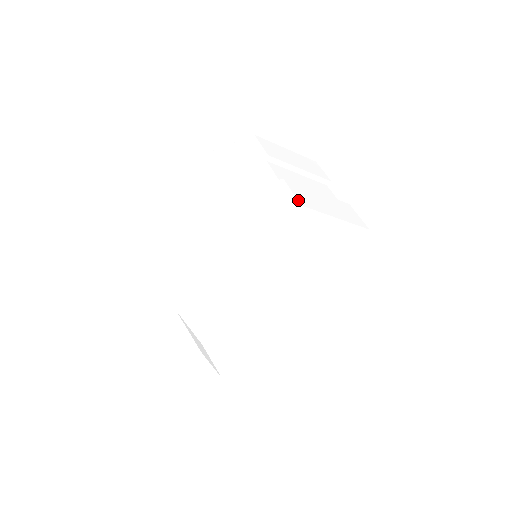
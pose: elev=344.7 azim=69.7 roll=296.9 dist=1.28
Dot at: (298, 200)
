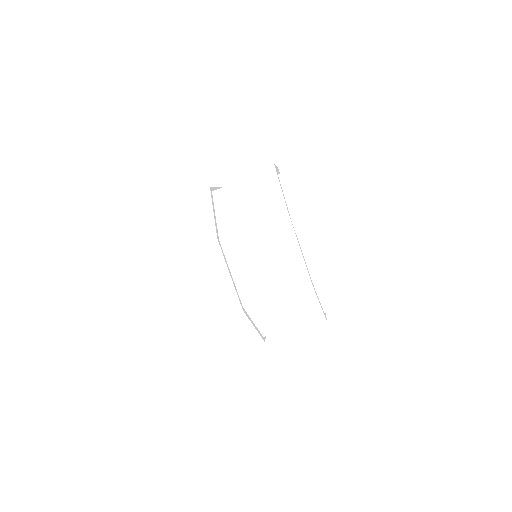
Dot at: occluded
